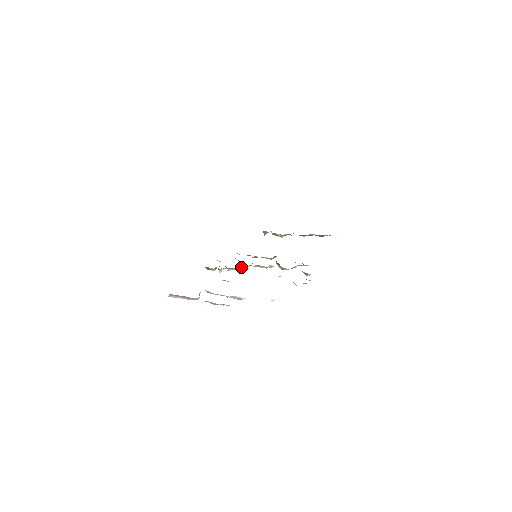
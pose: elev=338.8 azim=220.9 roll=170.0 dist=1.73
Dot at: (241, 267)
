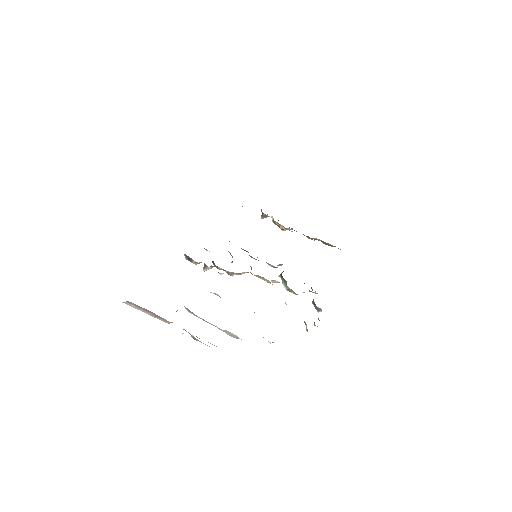
Dot at: occluded
